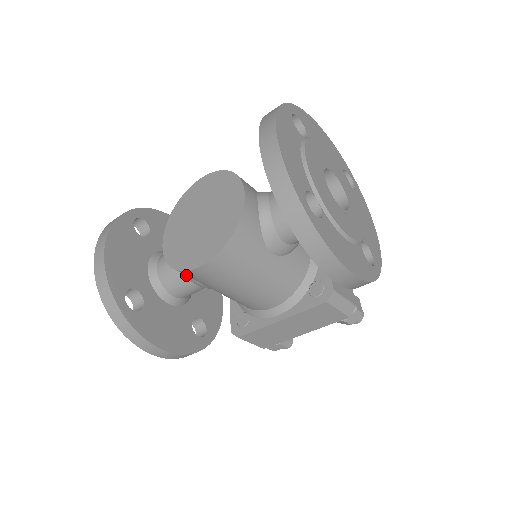
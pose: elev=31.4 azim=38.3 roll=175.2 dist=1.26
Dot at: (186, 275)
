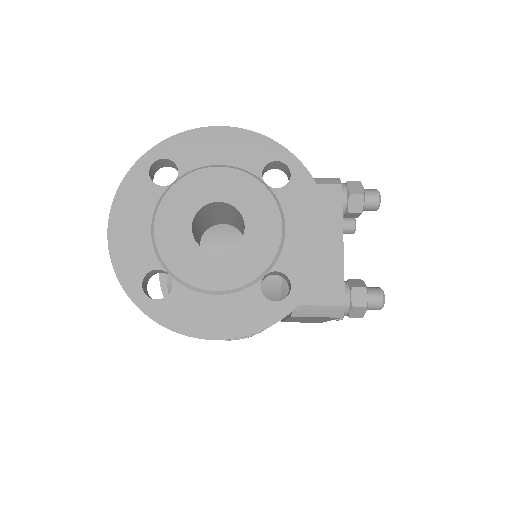
Dot at: occluded
